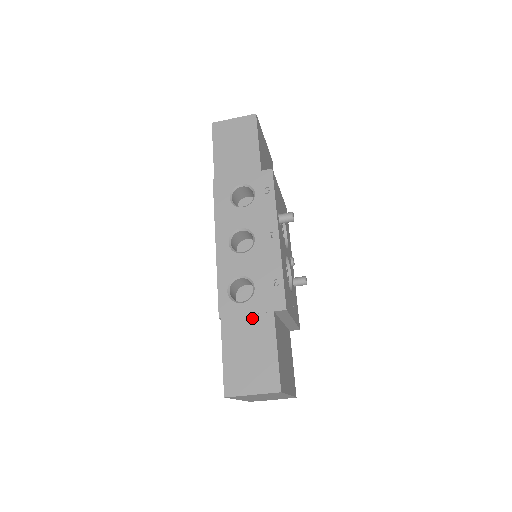
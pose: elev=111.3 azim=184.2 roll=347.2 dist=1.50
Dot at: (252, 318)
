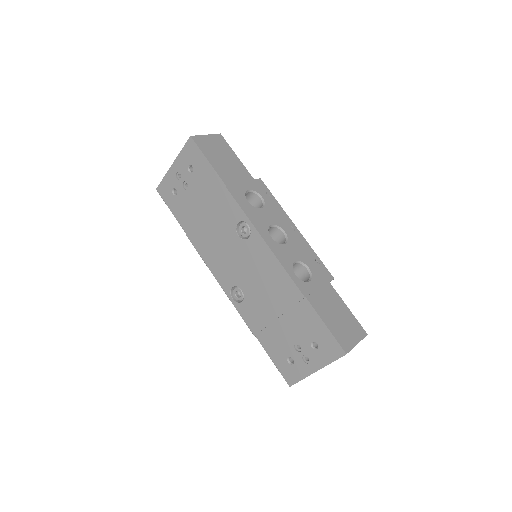
Dot at: (322, 290)
